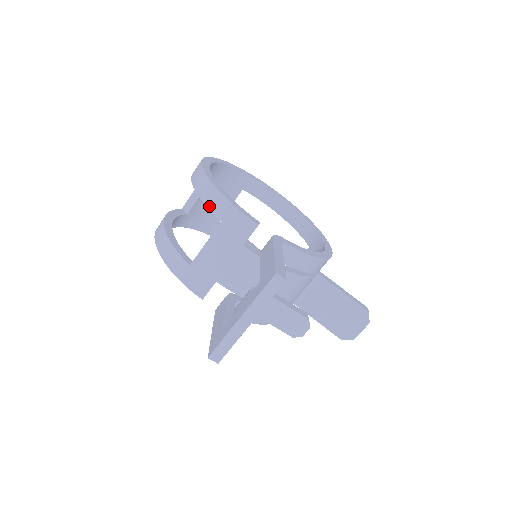
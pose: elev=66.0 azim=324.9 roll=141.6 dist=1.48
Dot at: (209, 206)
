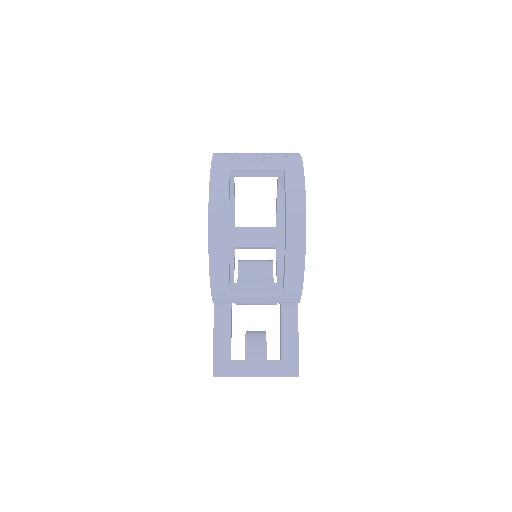
Dot at: (286, 277)
